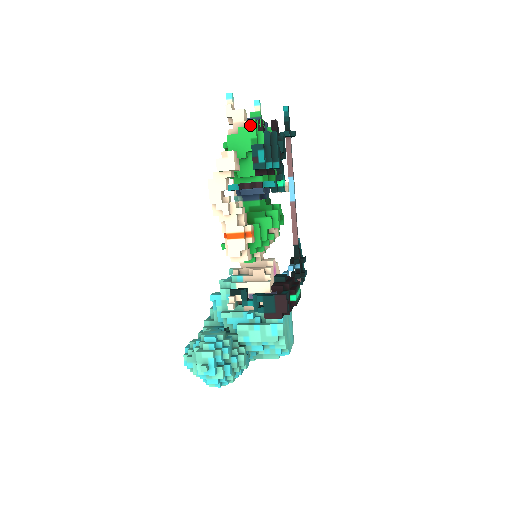
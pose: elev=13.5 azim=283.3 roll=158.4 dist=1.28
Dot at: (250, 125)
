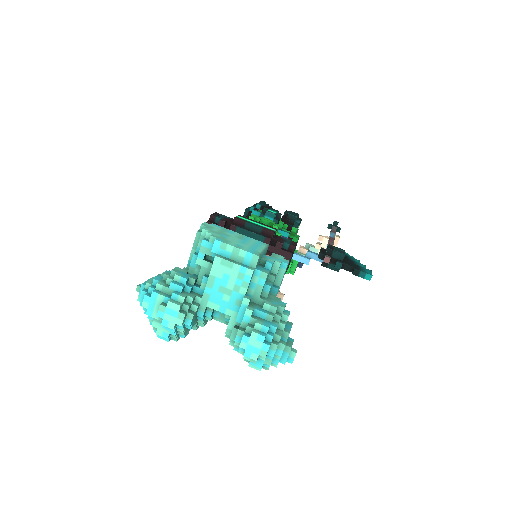
Dot at: occluded
